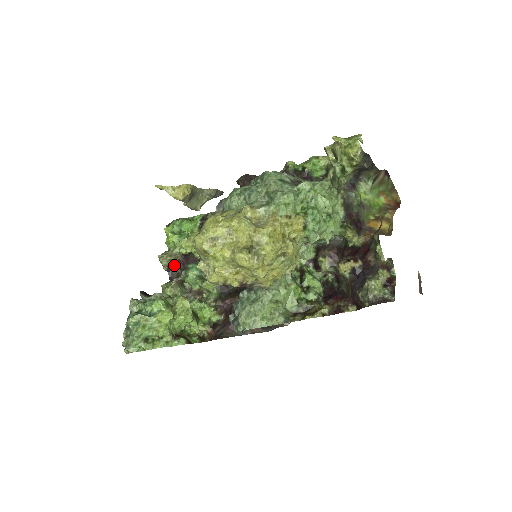
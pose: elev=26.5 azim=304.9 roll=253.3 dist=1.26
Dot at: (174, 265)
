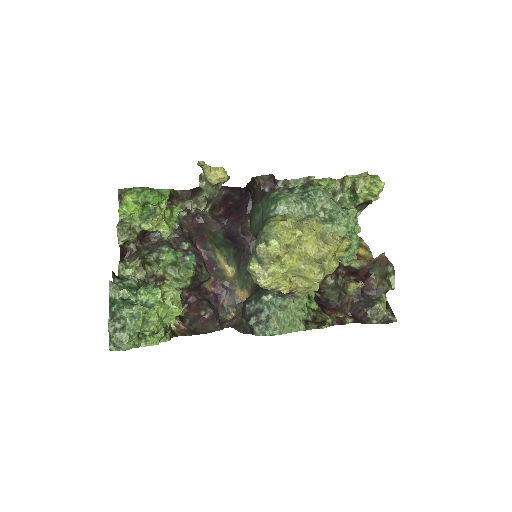
Dot at: (130, 241)
